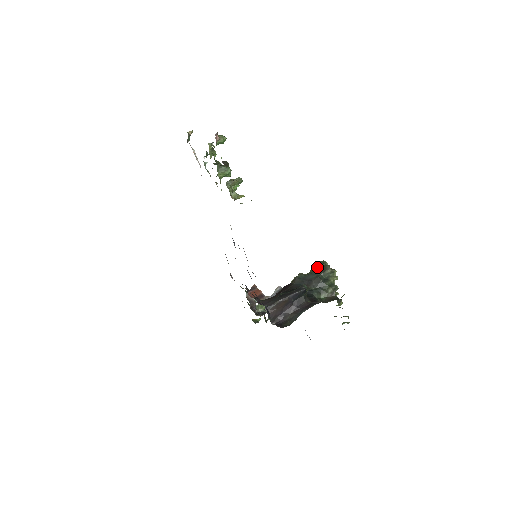
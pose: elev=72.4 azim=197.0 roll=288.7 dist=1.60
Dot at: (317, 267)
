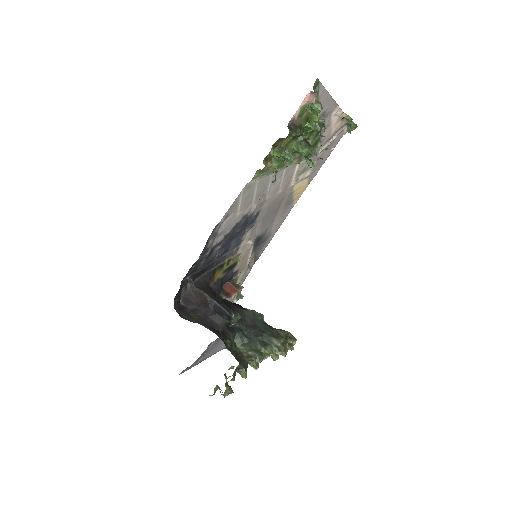
Dot at: (280, 331)
